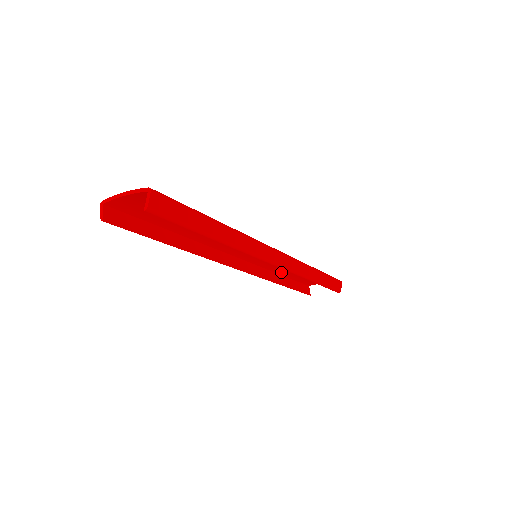
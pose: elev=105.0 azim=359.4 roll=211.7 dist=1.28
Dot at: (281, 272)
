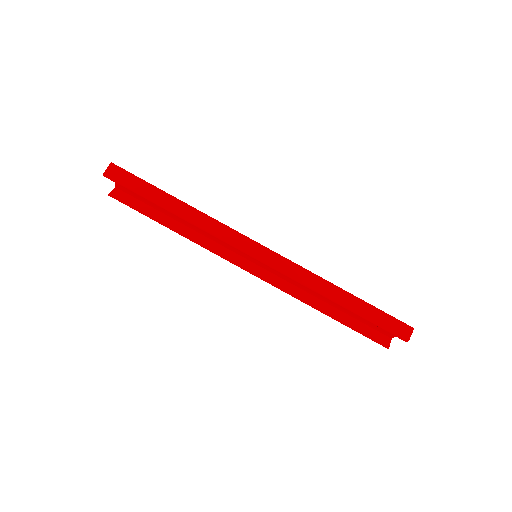
Dot at: (322, 297)
